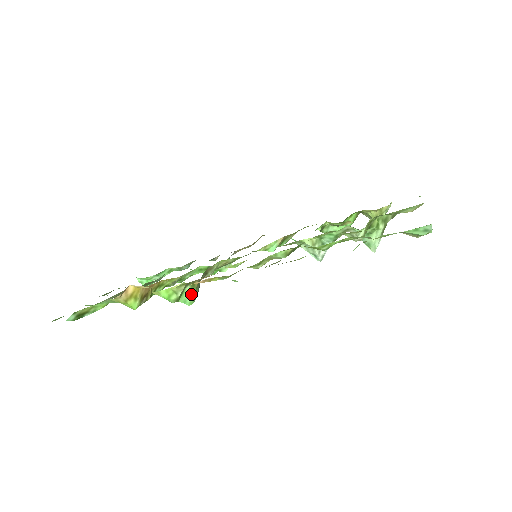
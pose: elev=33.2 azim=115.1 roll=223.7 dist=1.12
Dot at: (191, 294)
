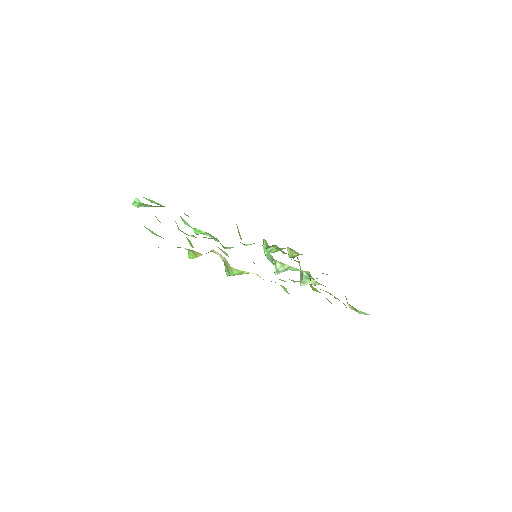
Dot at: occluded
